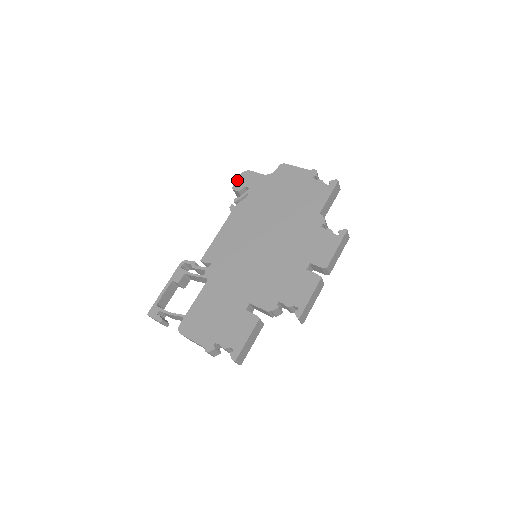
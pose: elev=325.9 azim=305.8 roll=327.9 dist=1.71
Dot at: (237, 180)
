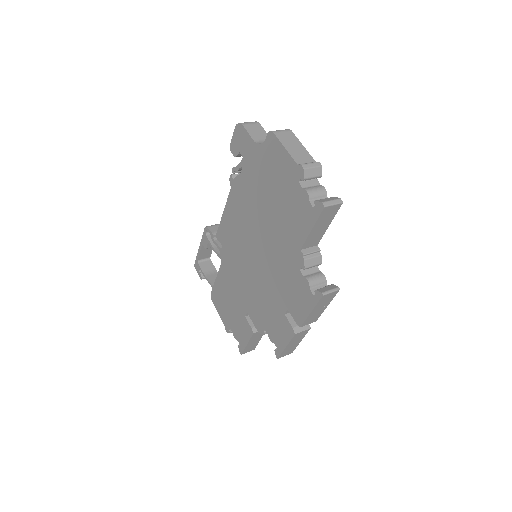
Dot at: (232, 136)
